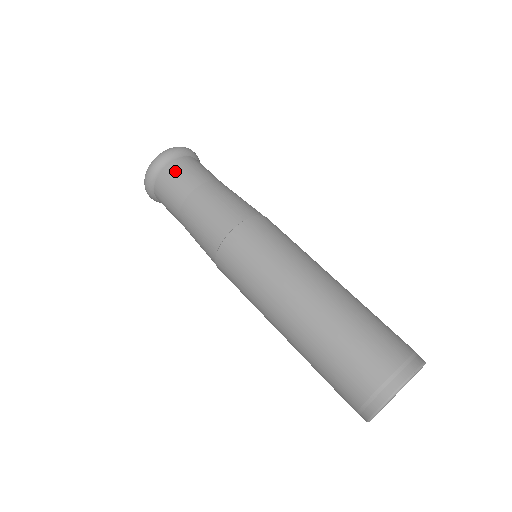
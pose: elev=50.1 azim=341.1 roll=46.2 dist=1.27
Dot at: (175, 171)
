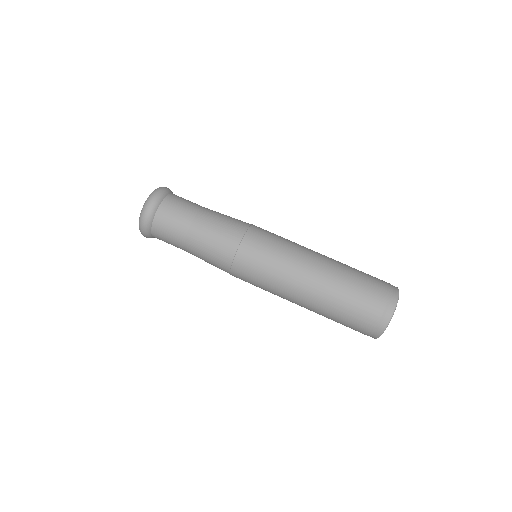
Dot at: (171, 206)
